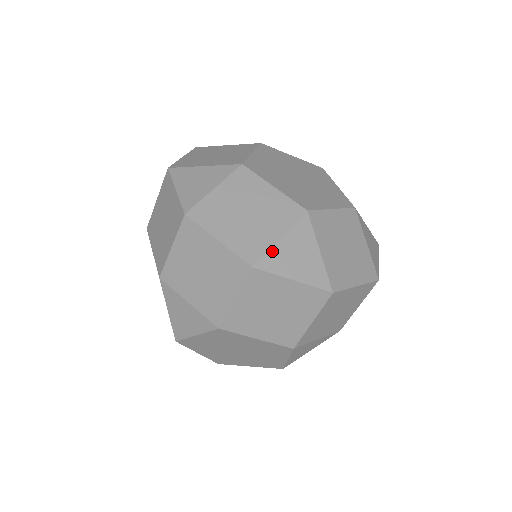
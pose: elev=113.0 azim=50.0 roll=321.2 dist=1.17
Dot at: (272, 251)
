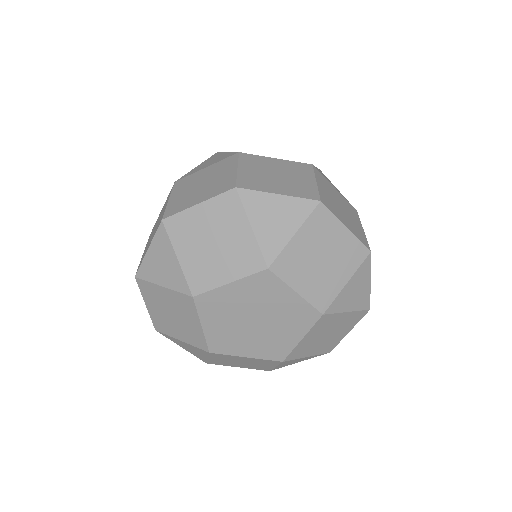
Dot at: (275, 368)
